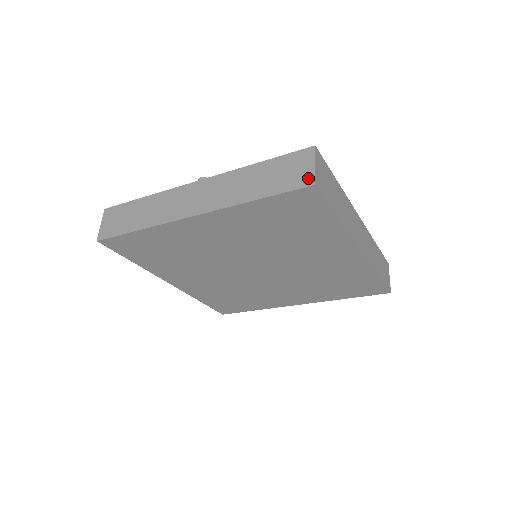
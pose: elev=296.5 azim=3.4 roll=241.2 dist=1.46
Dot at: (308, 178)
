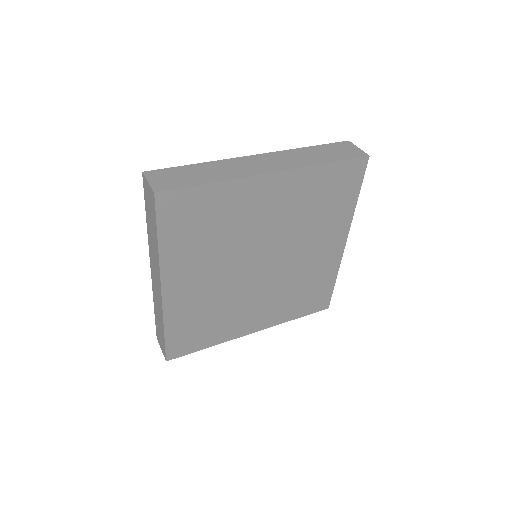
Dot at: (361, 153)
